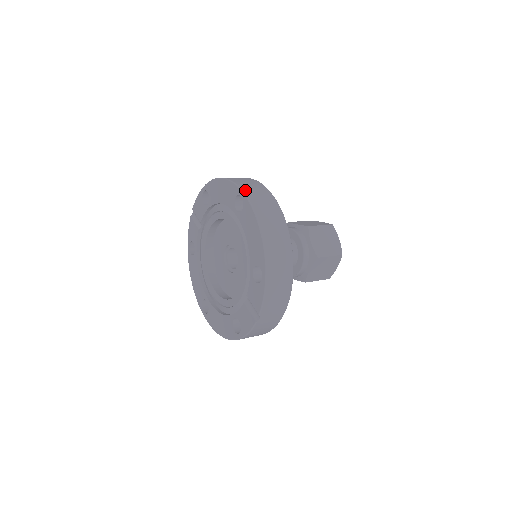
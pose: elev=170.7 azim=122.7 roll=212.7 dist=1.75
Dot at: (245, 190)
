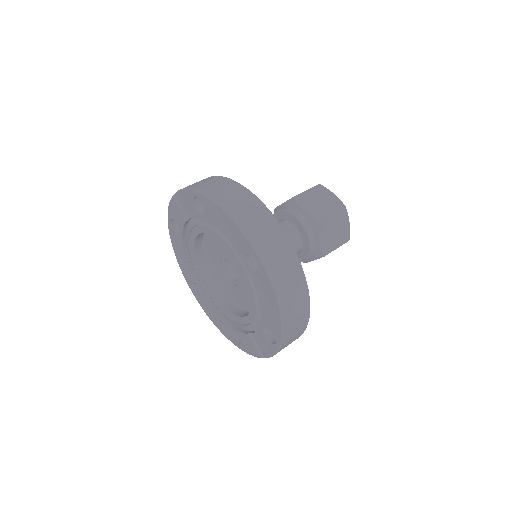
Dot at: (263, 255)
